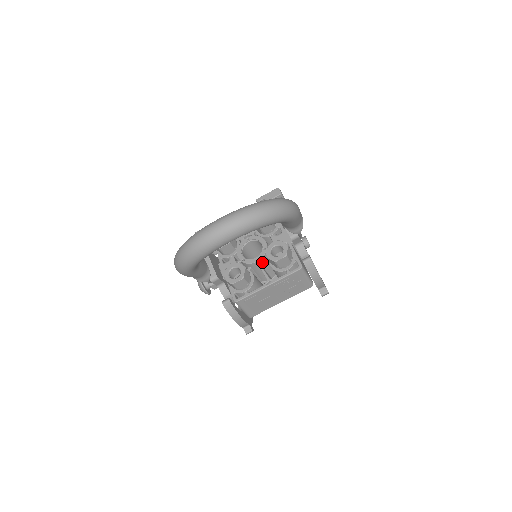
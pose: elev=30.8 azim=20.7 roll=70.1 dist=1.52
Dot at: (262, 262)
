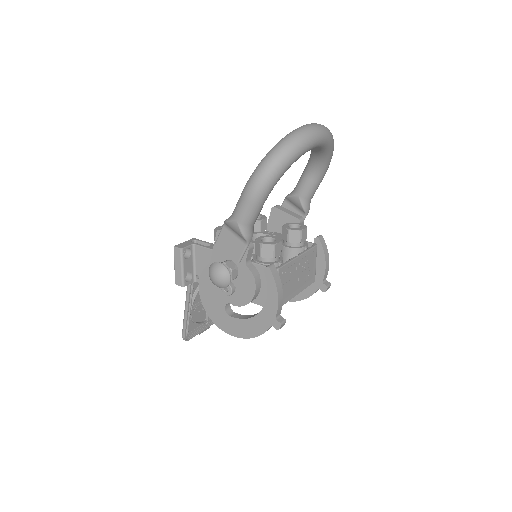
Dot at: occluded
